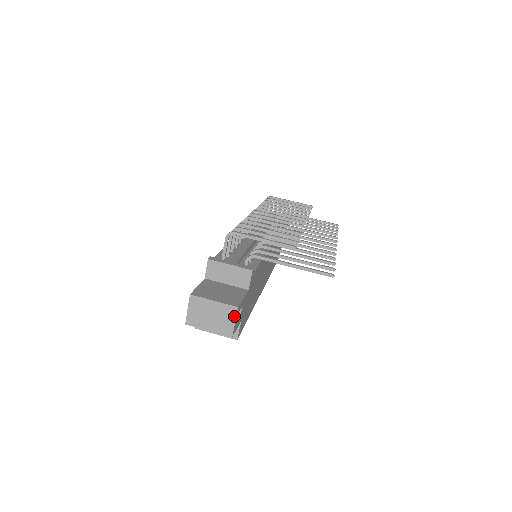
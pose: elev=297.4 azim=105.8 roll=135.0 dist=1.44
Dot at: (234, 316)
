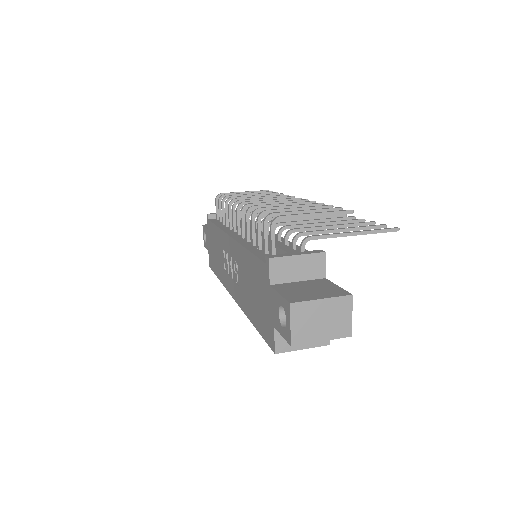
Dot at: (349, 308)
